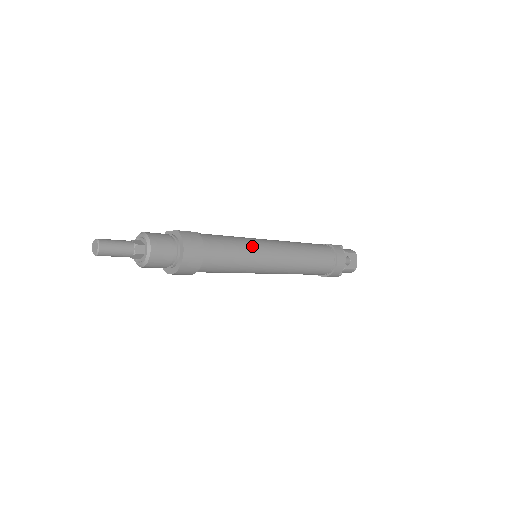
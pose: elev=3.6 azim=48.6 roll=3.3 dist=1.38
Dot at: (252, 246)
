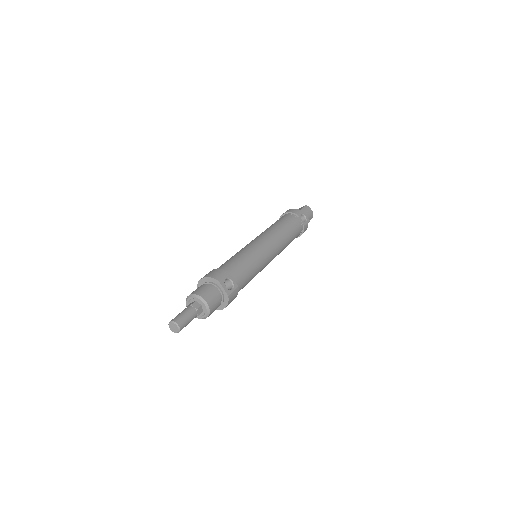
Dot at: (260, 271)
